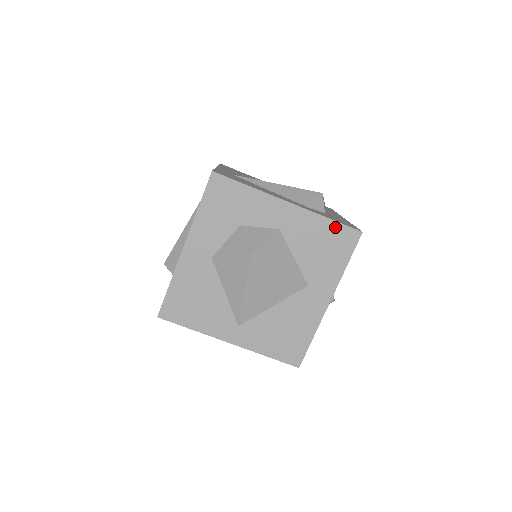
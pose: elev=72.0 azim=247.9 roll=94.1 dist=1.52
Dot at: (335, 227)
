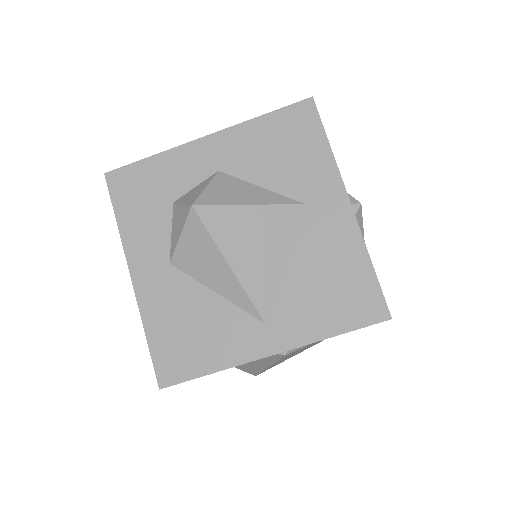
Dot at: (277, 118)
